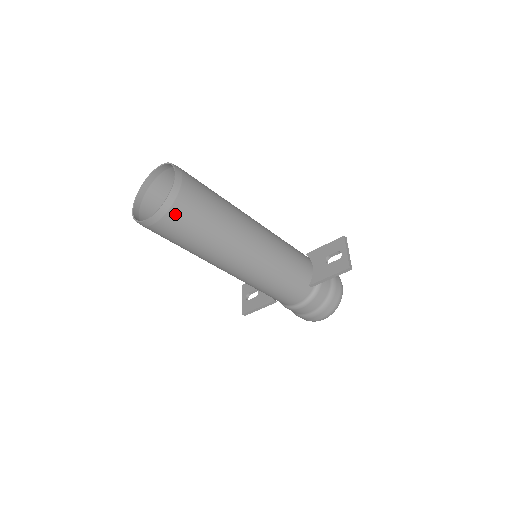
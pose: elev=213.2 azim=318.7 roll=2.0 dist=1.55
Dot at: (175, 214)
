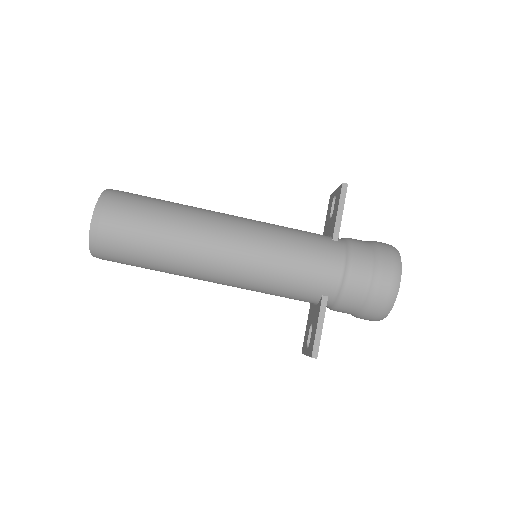
Dot at: (116, 201)
